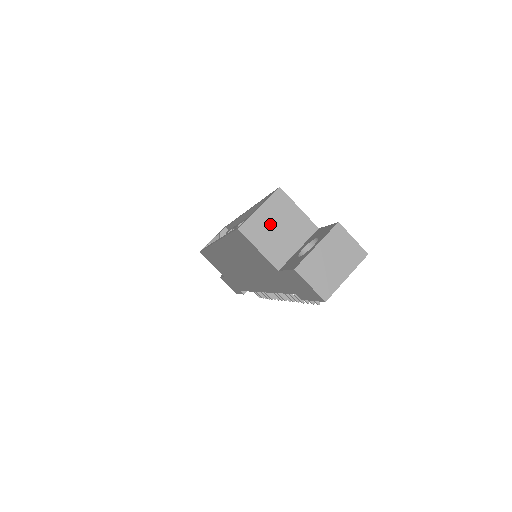
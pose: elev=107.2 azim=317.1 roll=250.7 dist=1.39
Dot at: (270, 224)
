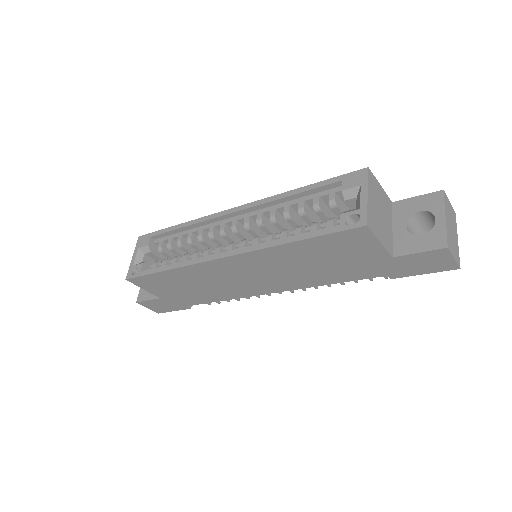
Dot at: (376, 210)
